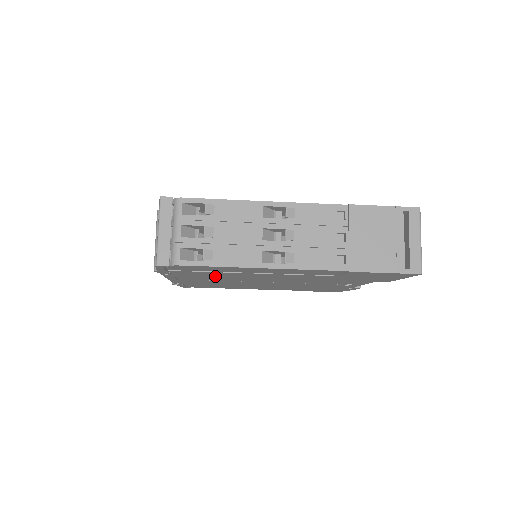
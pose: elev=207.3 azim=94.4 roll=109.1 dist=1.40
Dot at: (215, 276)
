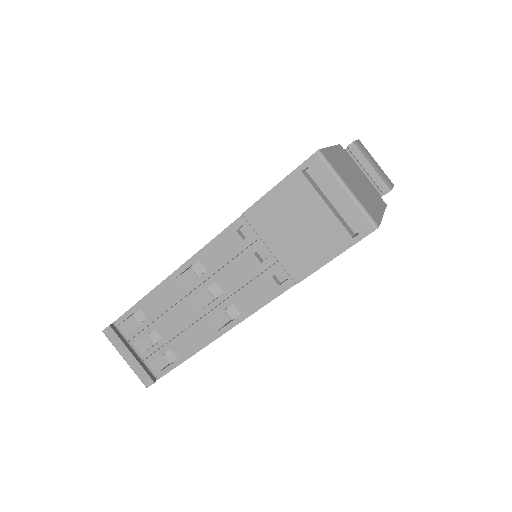
Dot at: occluded
